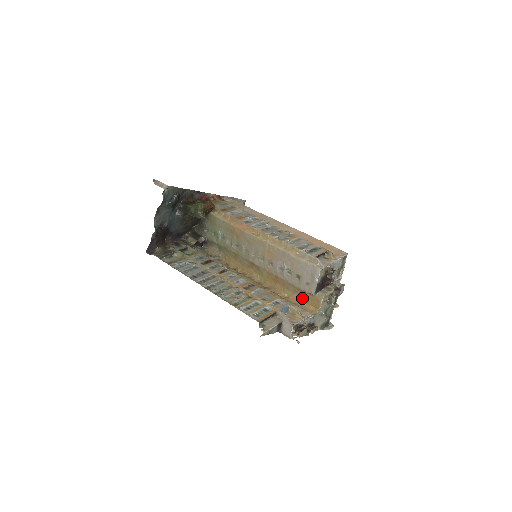
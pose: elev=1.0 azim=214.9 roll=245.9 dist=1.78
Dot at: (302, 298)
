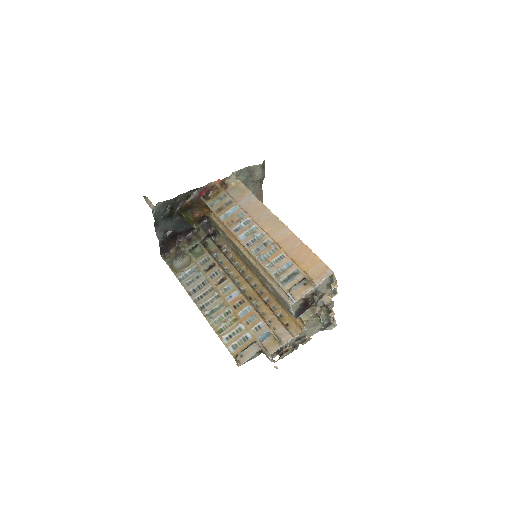
Dot at: occluded
